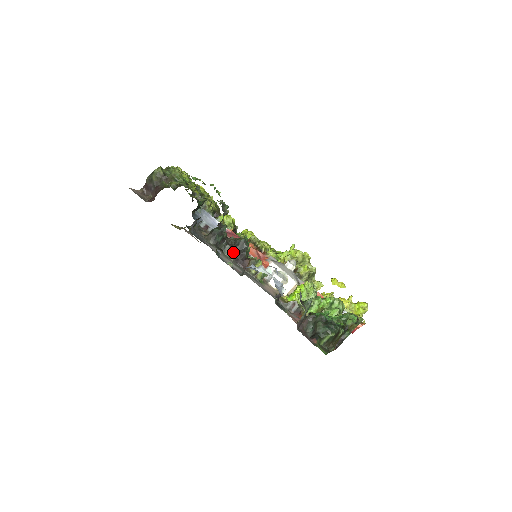
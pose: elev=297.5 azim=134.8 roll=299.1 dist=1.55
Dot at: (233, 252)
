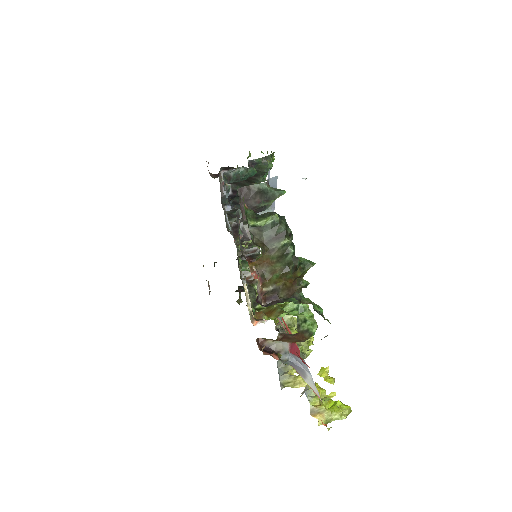
Dot at: occluded
